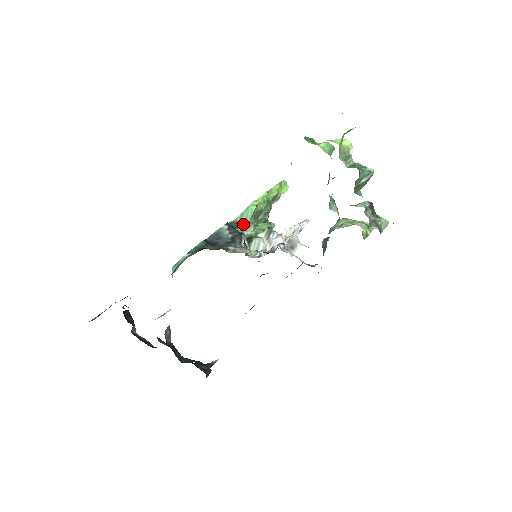
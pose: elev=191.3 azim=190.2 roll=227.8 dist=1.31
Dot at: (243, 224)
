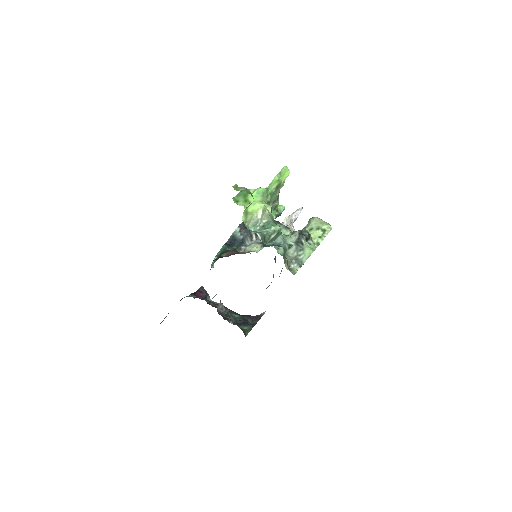
Dot at: occluded
